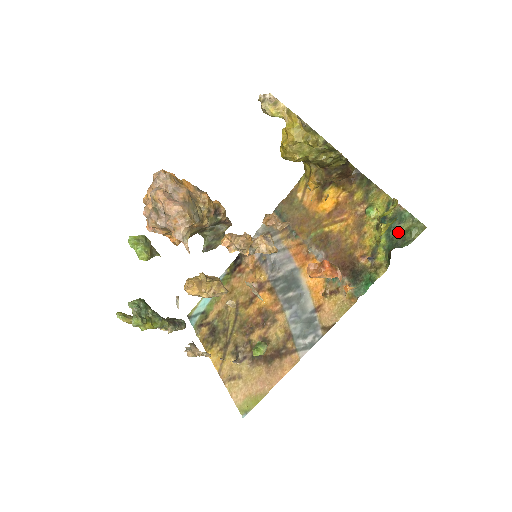
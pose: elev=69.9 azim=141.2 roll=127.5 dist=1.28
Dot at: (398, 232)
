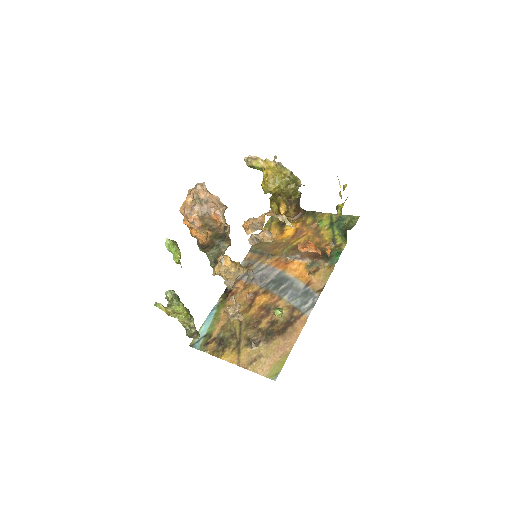
Dot at: (344, 225)
